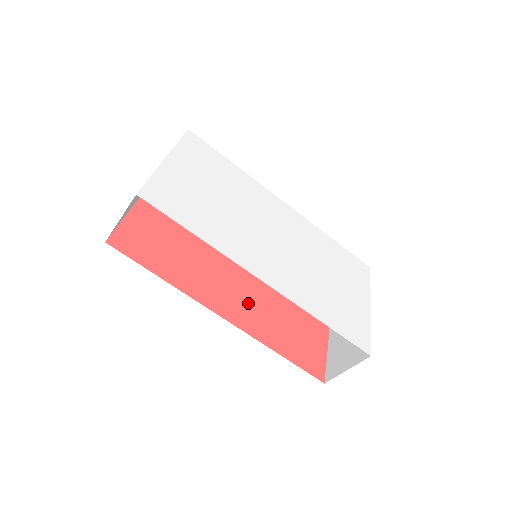
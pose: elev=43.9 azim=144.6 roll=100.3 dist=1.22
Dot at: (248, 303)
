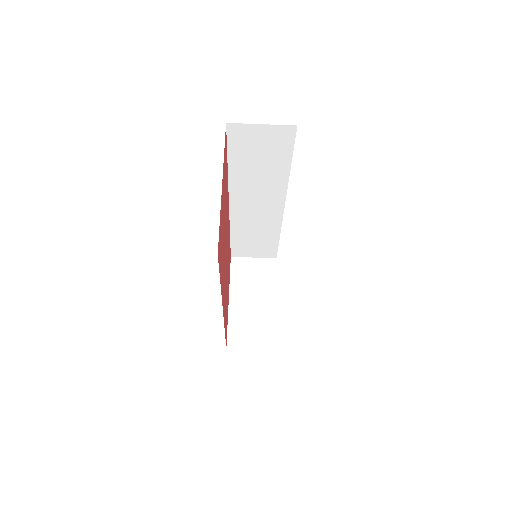
Dot at: (225, 288)
